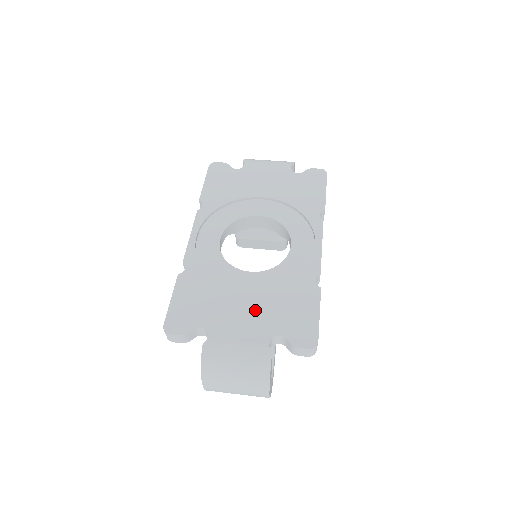
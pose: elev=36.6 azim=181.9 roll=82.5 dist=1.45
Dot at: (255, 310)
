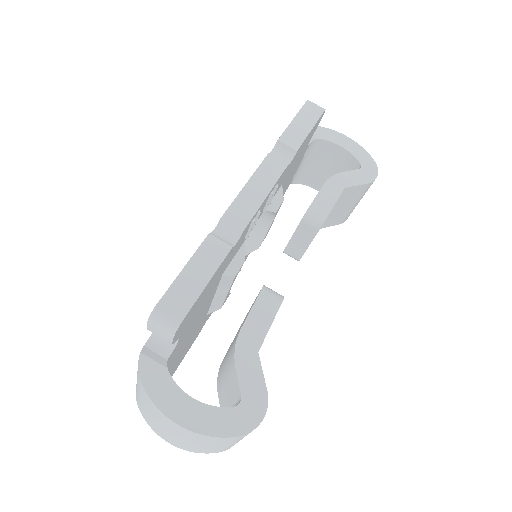
Dot at: occluded
